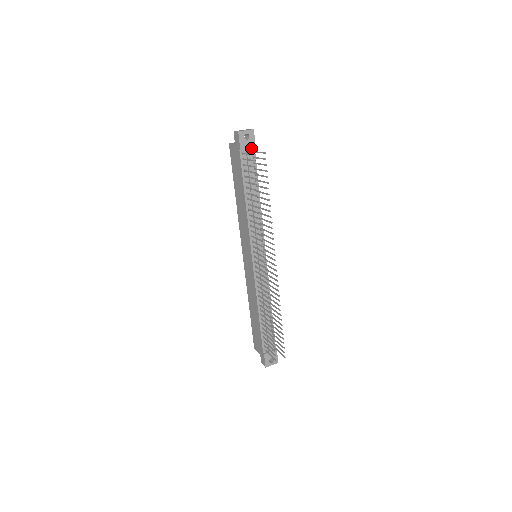
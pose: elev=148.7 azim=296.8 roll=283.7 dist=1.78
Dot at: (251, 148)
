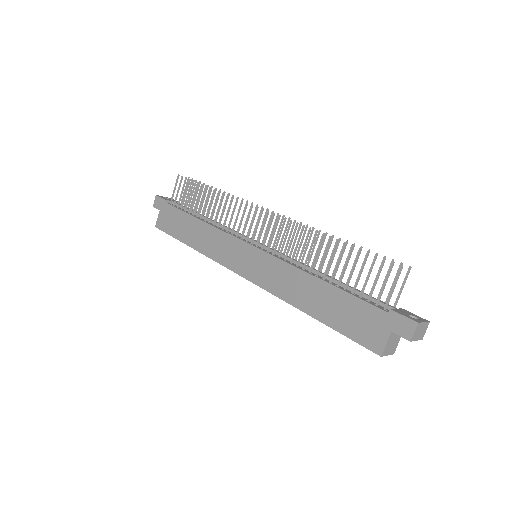
Dot at: occluded
